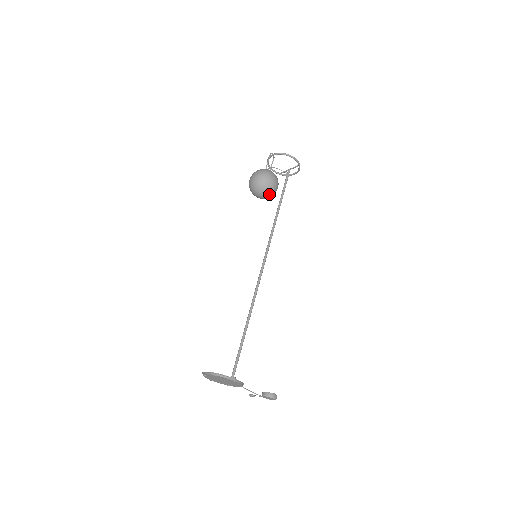
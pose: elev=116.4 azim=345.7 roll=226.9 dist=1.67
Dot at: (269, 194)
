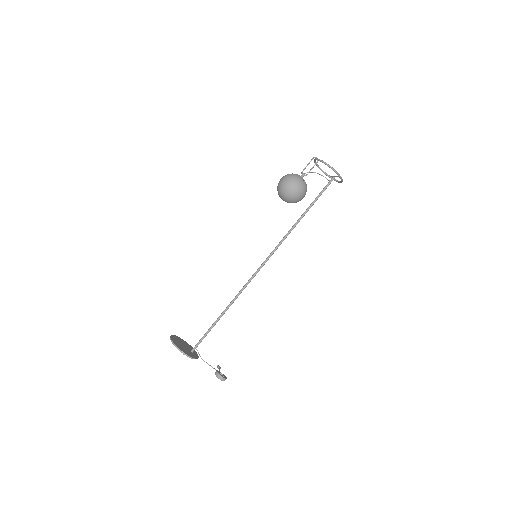
Dot at: (290, 201)
